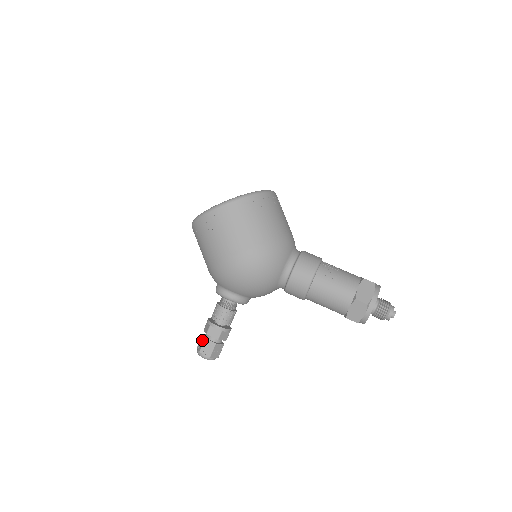
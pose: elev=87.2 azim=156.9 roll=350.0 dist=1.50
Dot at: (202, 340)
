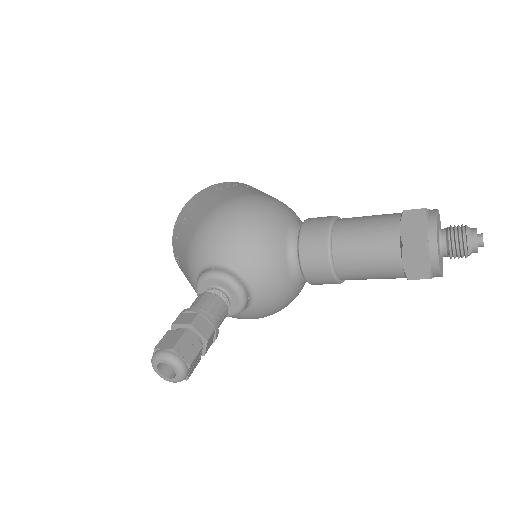
Dot at: occluded
